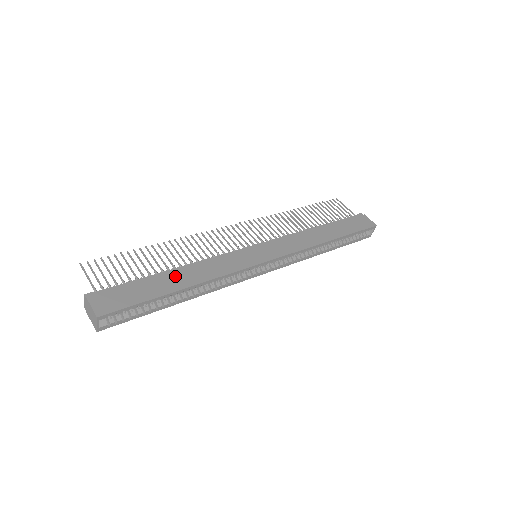
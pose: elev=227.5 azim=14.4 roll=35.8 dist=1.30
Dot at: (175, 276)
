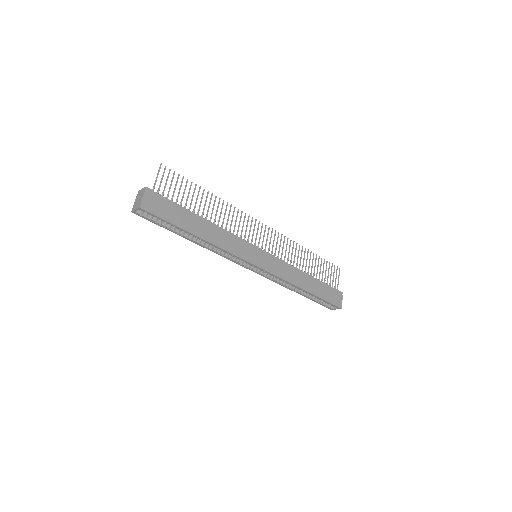
Dot at: (201, 224)
